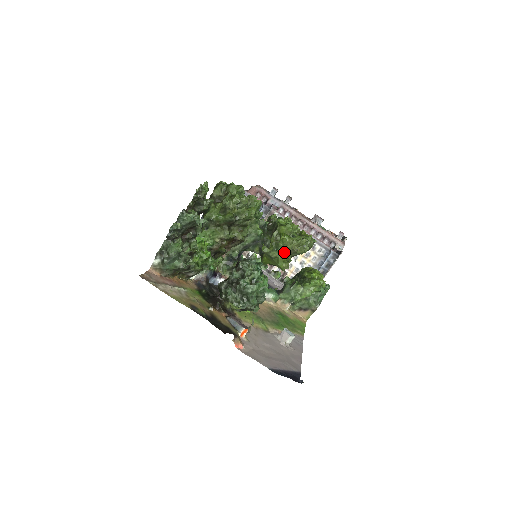
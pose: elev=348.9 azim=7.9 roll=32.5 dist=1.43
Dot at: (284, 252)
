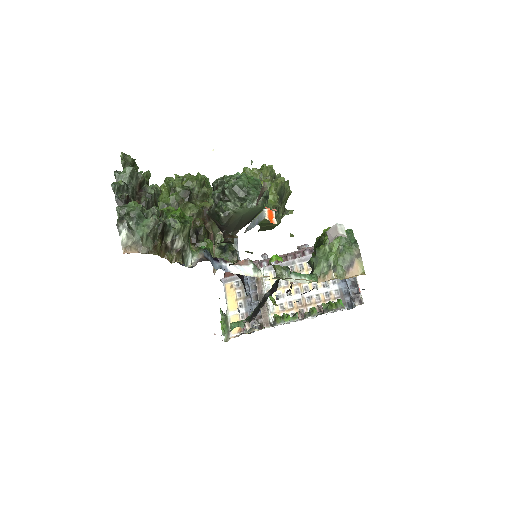
Dot at: occluded
